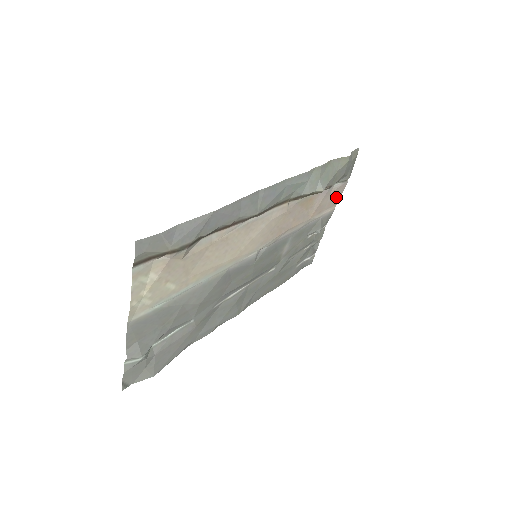
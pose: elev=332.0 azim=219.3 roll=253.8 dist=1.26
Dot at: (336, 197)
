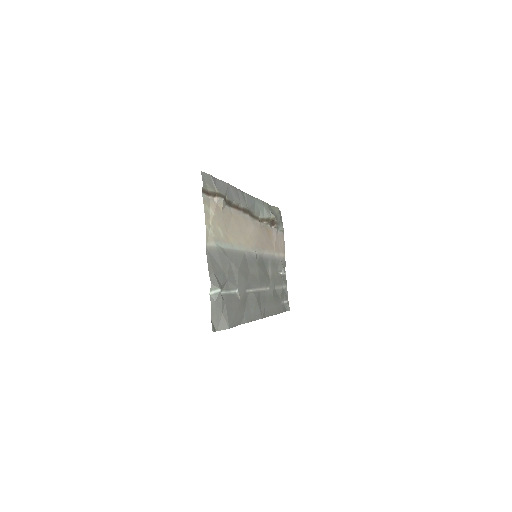
Dot at: (282, 245)
